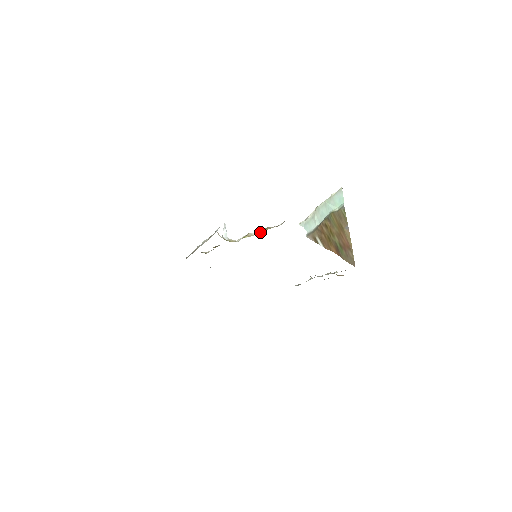
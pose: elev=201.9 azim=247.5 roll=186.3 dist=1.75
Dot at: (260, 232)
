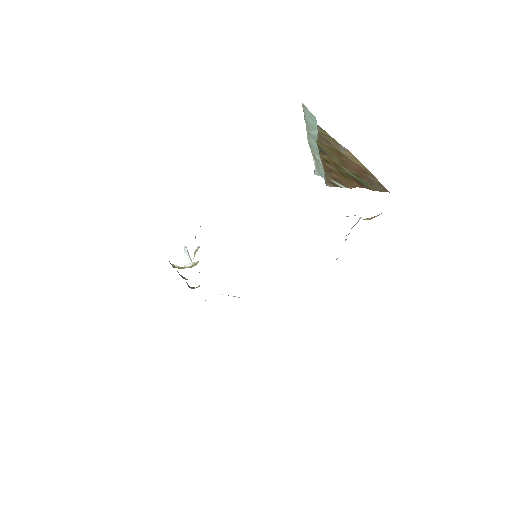
Dot at: occluded
